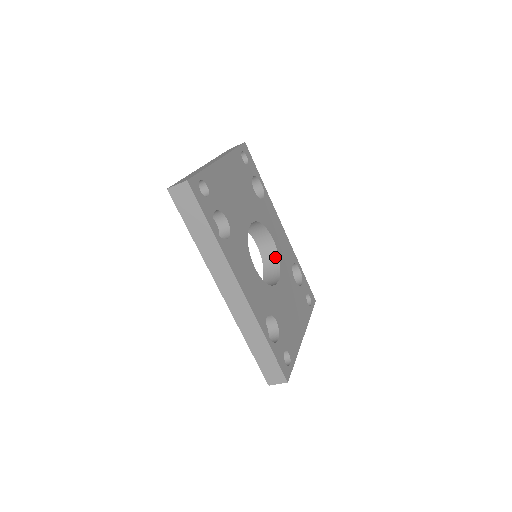
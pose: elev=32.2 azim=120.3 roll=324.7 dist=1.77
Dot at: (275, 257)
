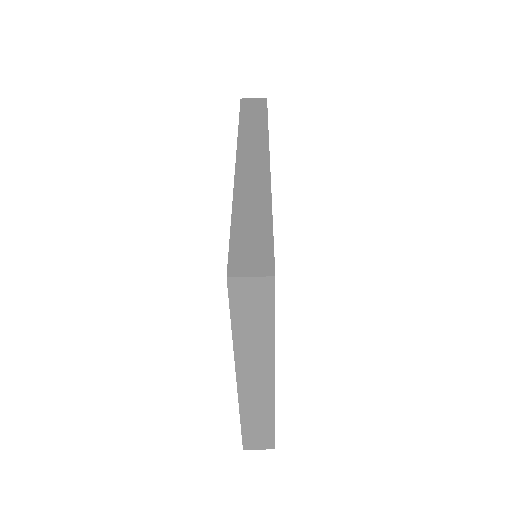
Dot at: occluded
